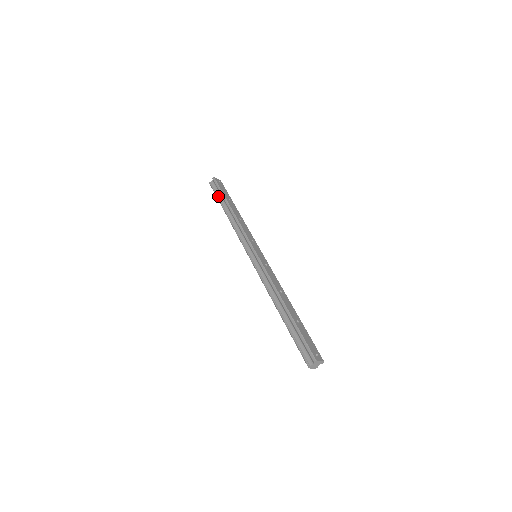
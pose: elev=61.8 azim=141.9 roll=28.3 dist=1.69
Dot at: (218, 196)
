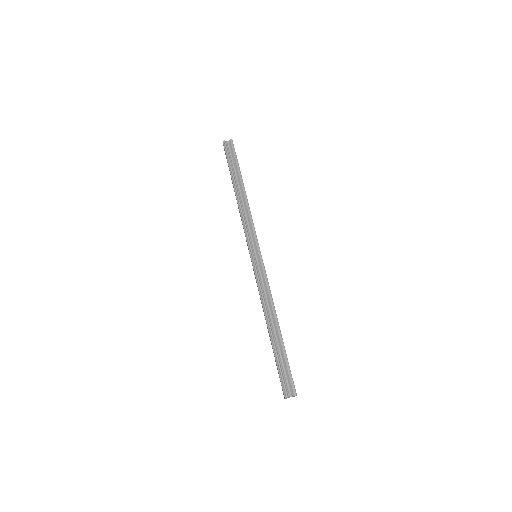
Dot at: (231, 164)
